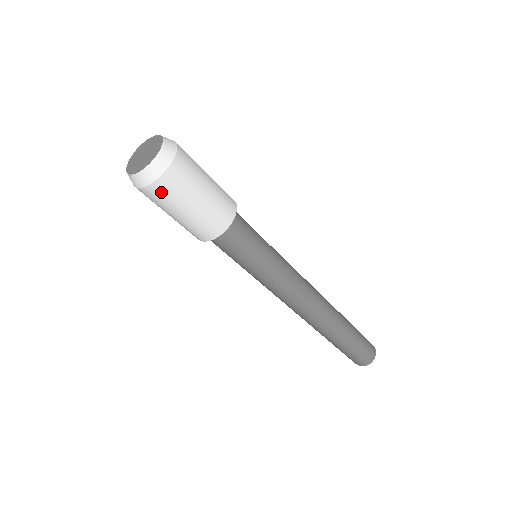
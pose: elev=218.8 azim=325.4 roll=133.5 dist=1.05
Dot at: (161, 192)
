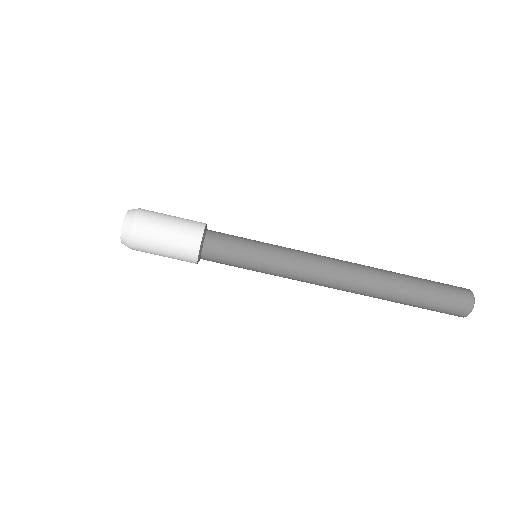
Dot at: (139, 247)
